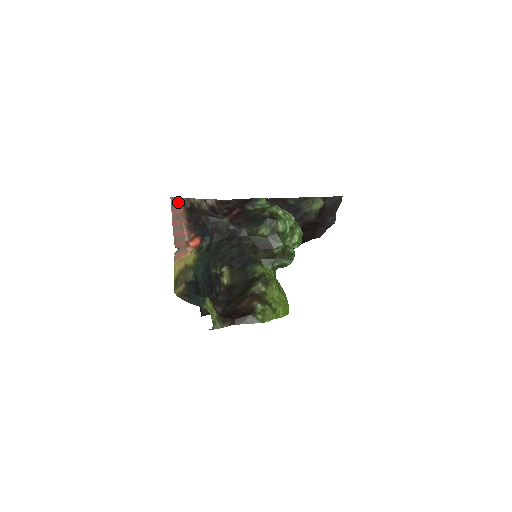
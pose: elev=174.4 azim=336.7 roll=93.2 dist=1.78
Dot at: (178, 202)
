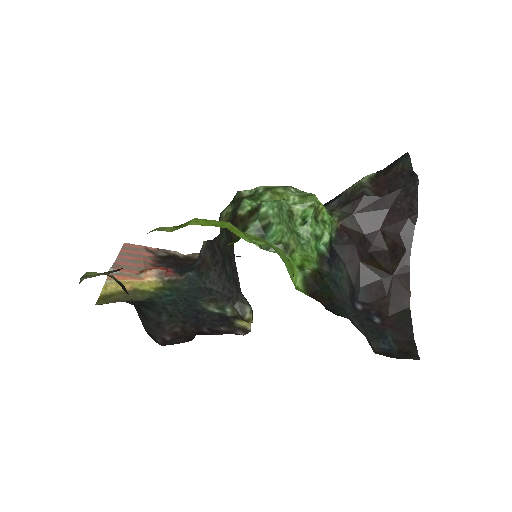
Dot at: (139, 248)
